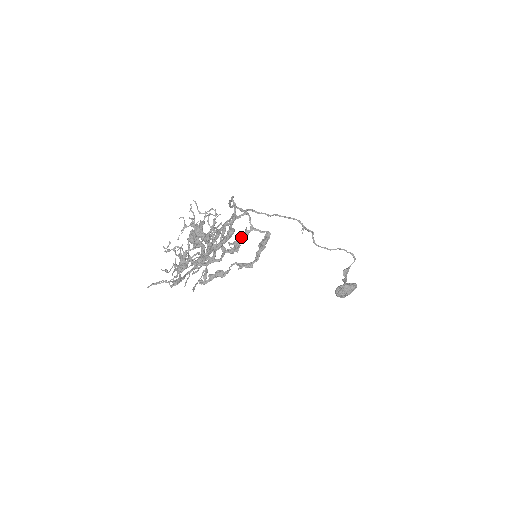
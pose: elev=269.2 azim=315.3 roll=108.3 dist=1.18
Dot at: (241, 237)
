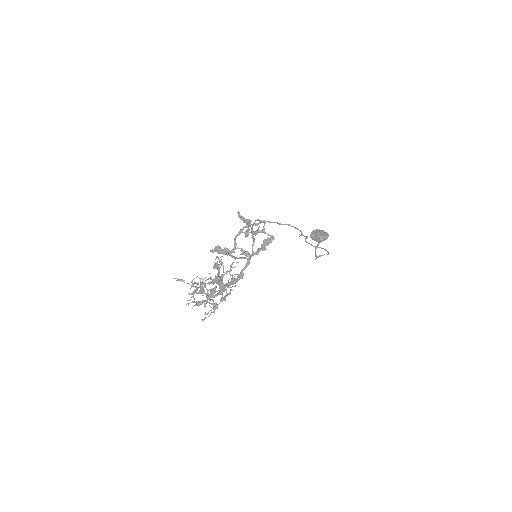
Dot at: occluded
